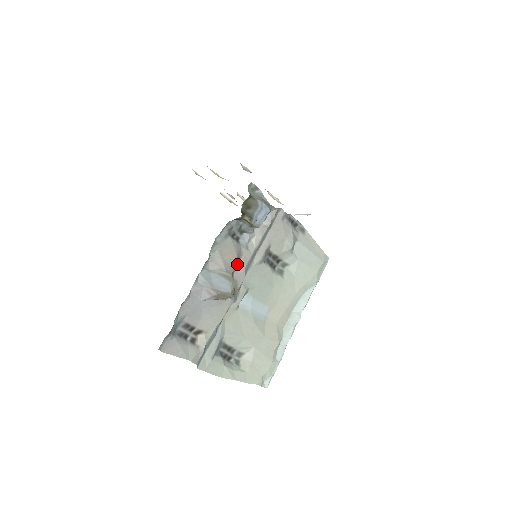
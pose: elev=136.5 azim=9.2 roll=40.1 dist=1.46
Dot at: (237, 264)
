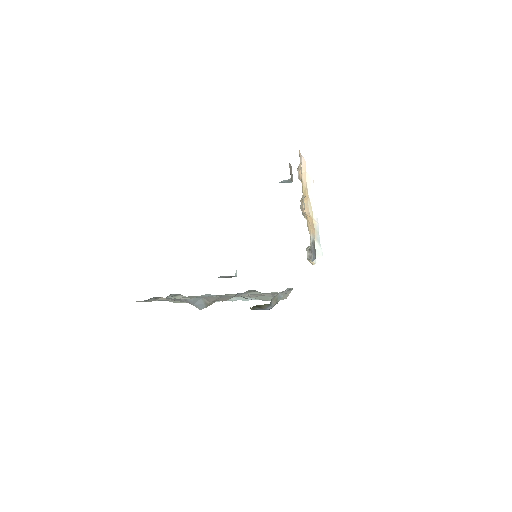
Dot at: (222, 301)
